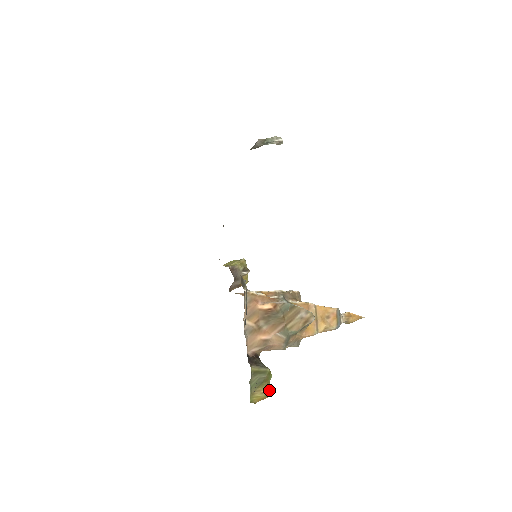
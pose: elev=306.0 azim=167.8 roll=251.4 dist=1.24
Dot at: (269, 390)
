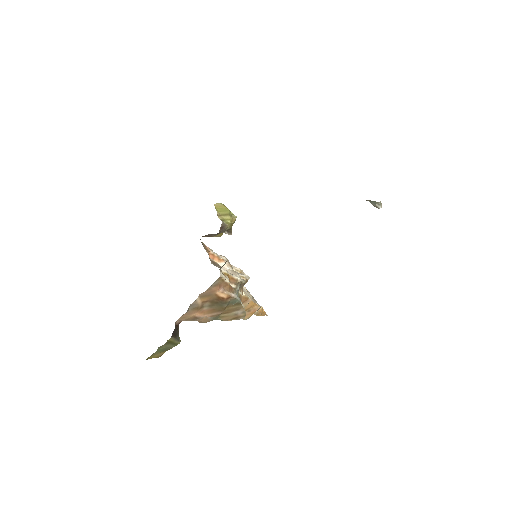
Dot at: occluded
